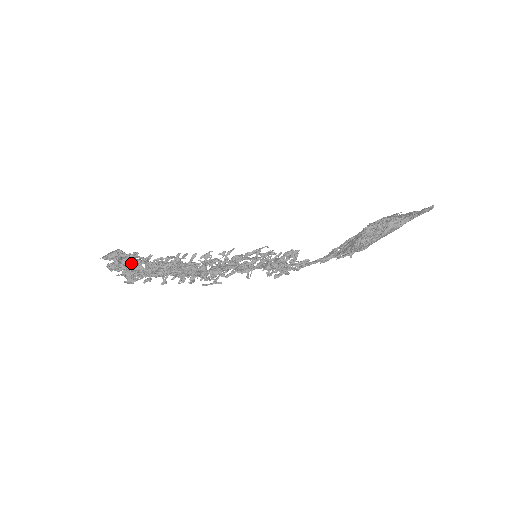
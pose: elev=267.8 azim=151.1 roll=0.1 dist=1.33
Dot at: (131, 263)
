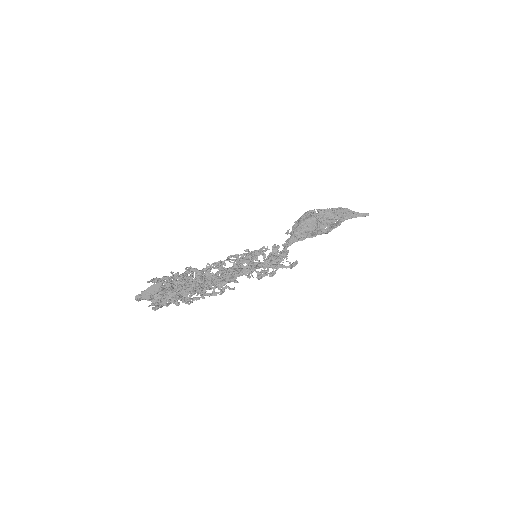
Dot at: (181, 300)
